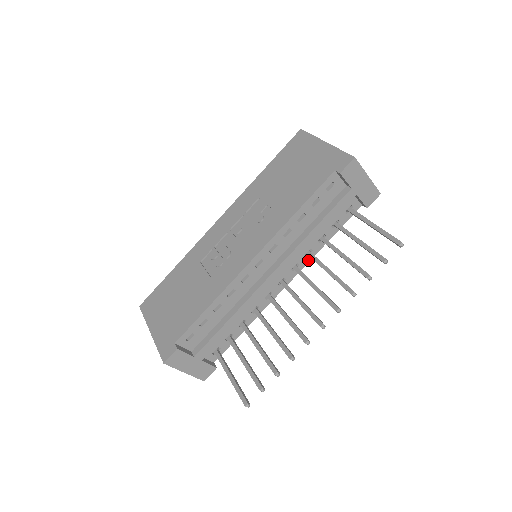
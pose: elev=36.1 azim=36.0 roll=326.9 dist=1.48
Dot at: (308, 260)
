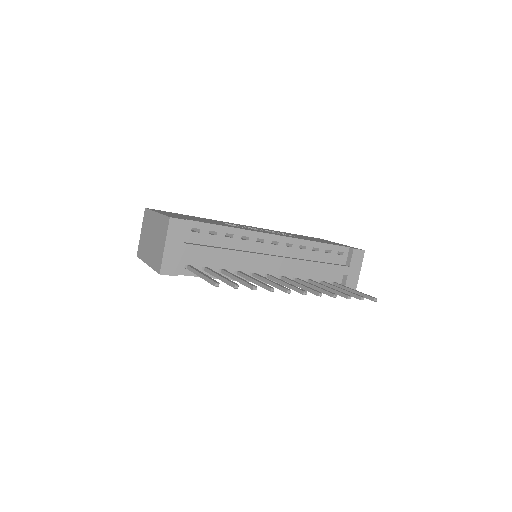
Dot at: occluded
